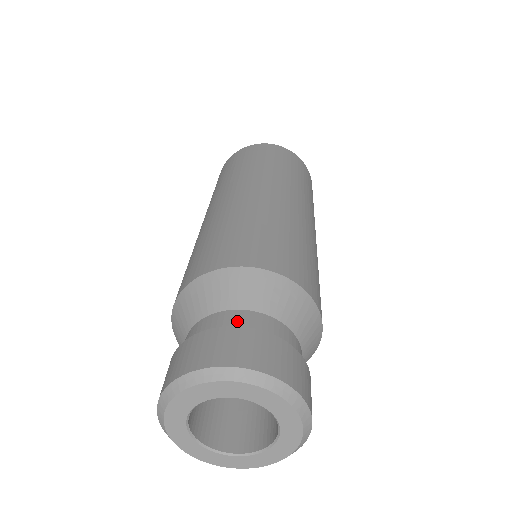
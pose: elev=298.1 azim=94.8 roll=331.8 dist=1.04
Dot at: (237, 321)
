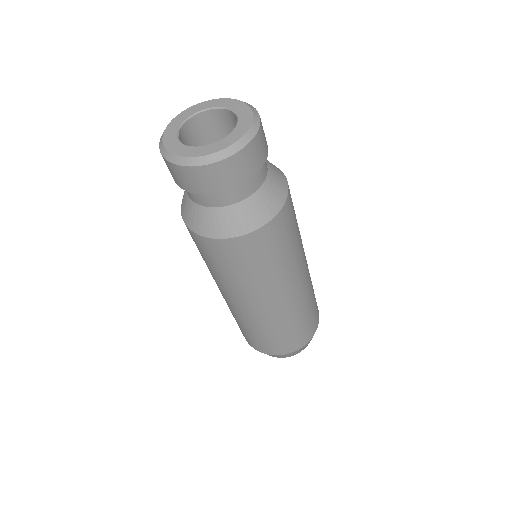
Dot at: occluded
